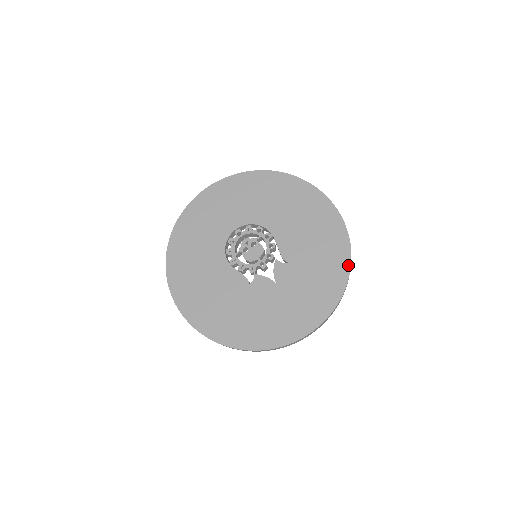
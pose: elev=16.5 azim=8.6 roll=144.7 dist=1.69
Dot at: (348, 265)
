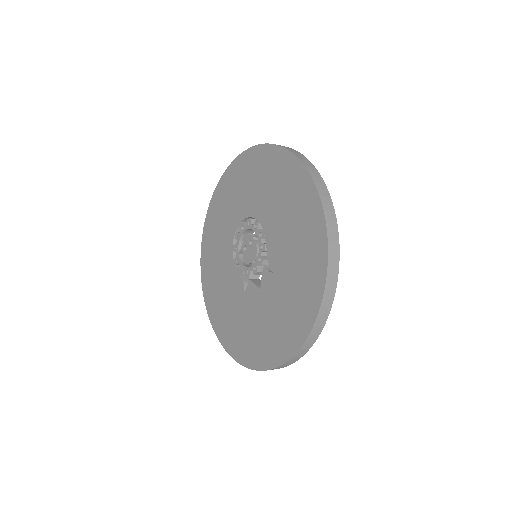
Dot at: (321, 289)
